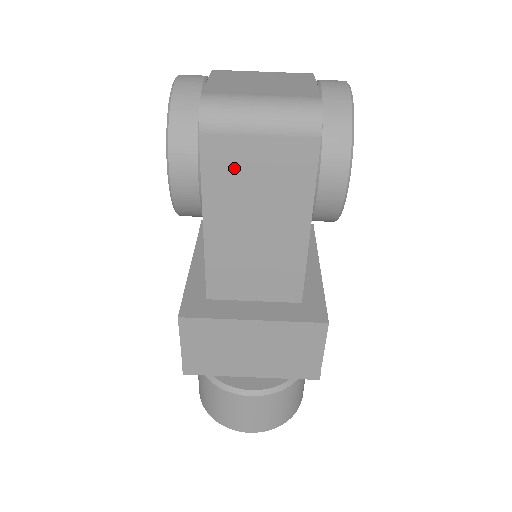
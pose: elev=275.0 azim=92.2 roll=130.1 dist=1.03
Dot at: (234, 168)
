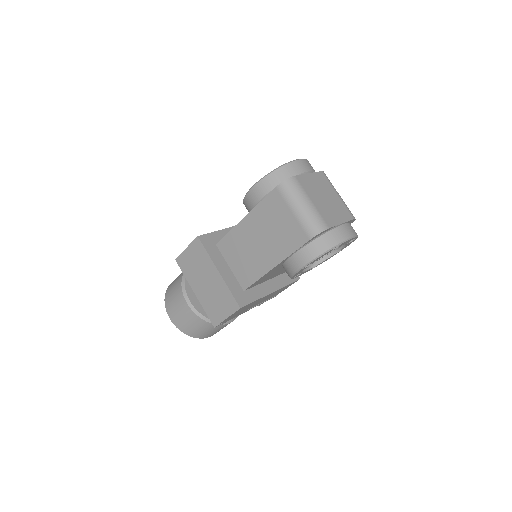
Dot at: (274, 212)
